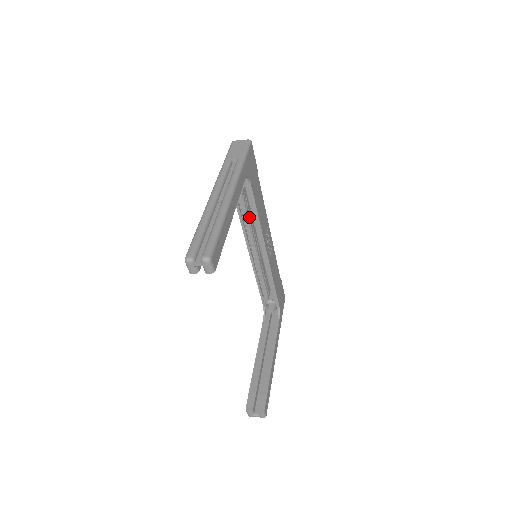
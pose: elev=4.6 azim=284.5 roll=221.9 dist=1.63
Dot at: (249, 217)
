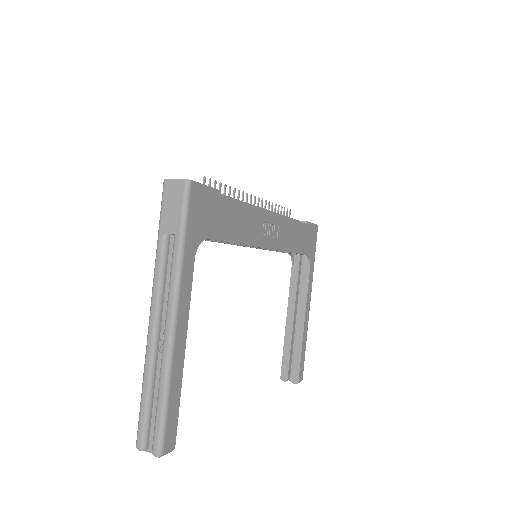
Dot at: occluded
